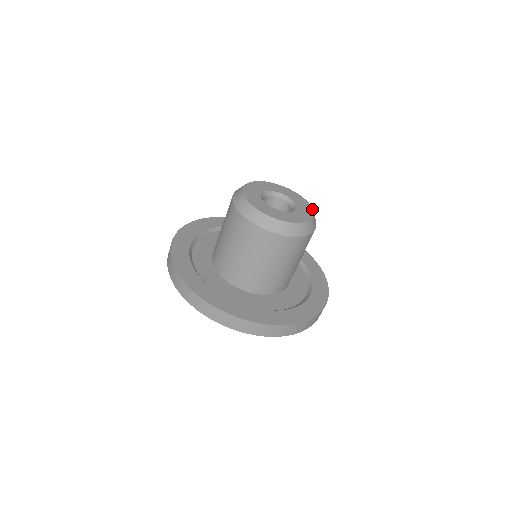
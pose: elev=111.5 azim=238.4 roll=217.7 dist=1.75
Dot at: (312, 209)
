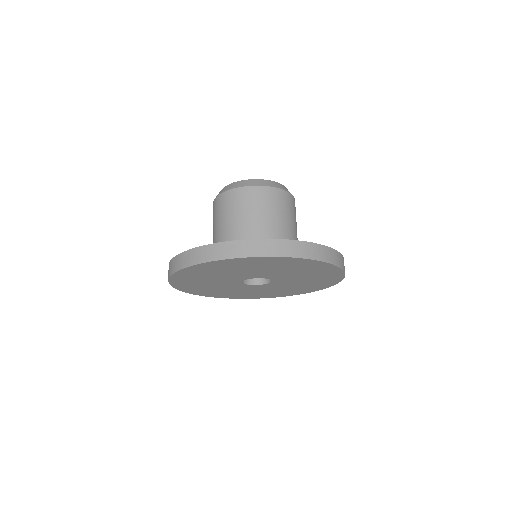
Dot at: occluded
